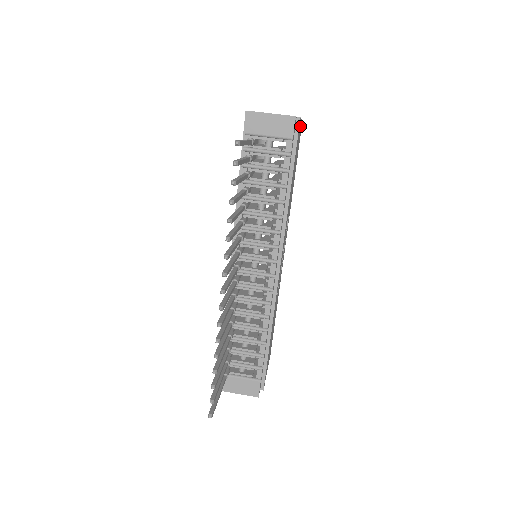
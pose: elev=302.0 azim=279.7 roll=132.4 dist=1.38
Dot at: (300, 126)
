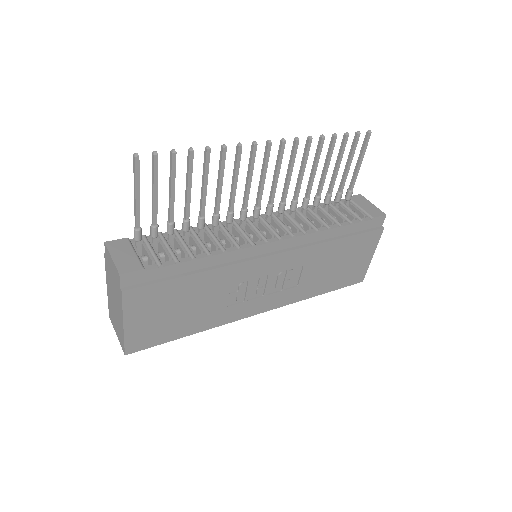
Dot at: (370, 253)
